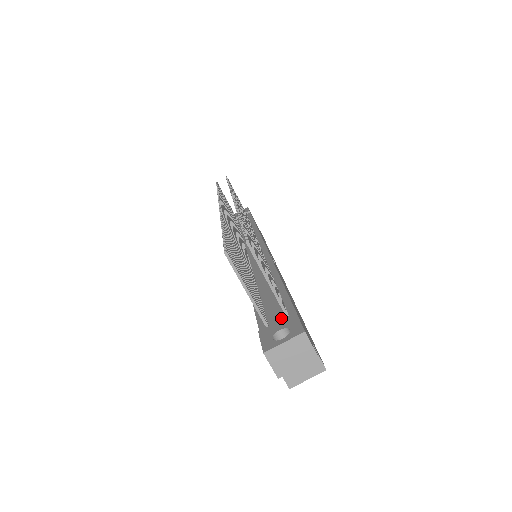
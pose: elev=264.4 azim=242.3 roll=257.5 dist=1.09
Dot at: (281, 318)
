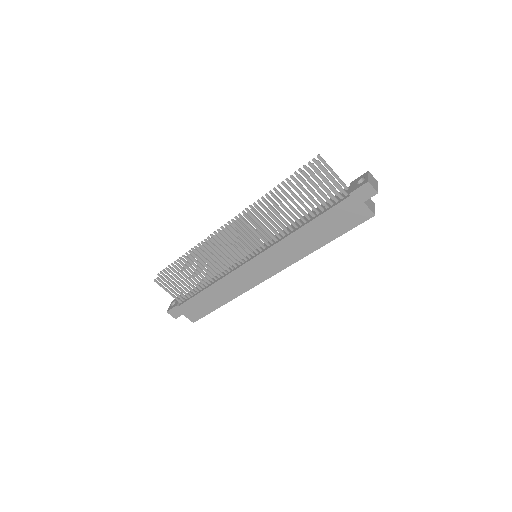
Dot at: occluded
